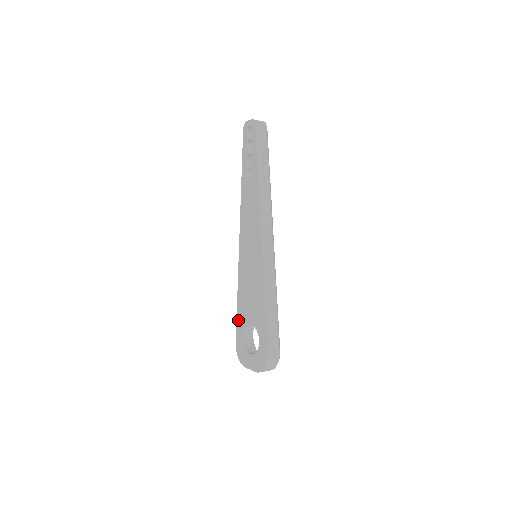
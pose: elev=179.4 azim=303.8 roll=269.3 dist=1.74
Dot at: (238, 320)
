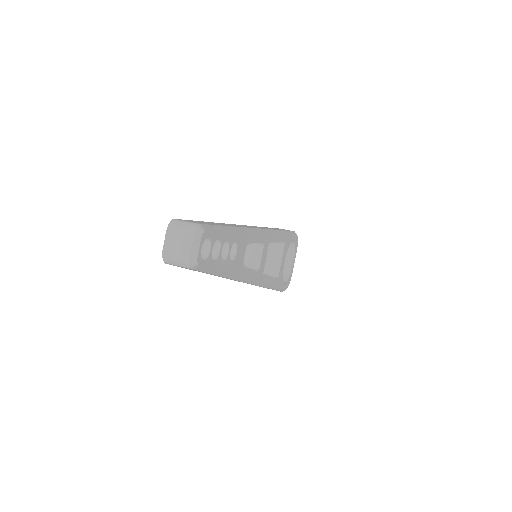
Dot at: occluded
